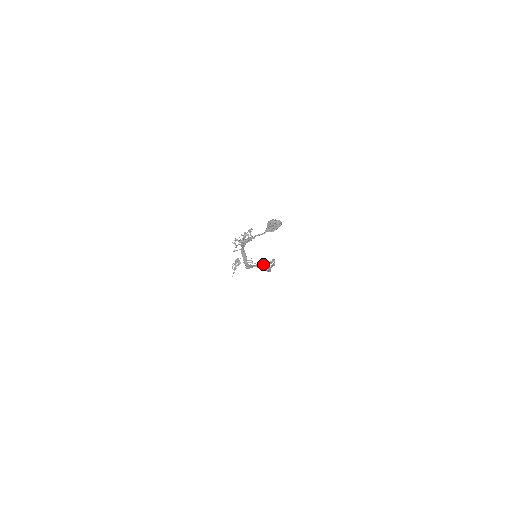
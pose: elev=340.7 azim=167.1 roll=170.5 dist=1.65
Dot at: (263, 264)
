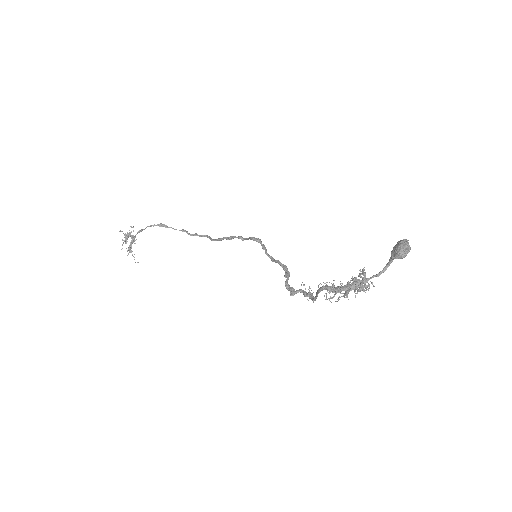
Dot at: (286, 268)
